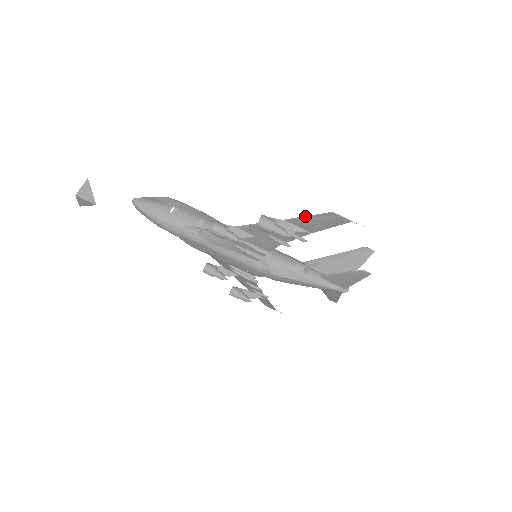
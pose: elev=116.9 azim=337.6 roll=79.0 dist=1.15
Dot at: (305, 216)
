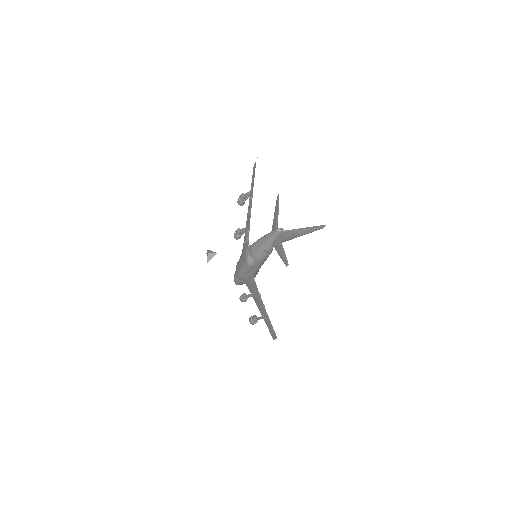
Dot at: occluded
